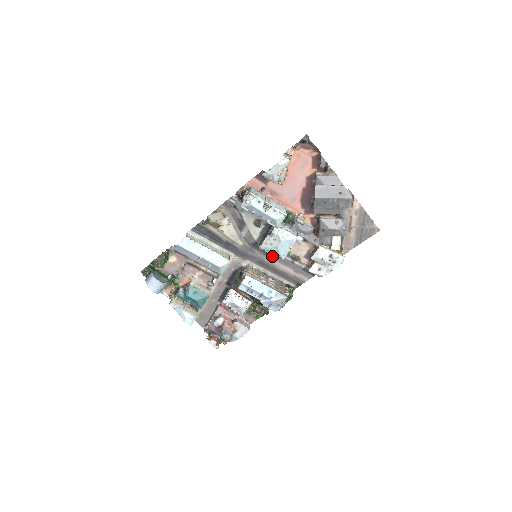
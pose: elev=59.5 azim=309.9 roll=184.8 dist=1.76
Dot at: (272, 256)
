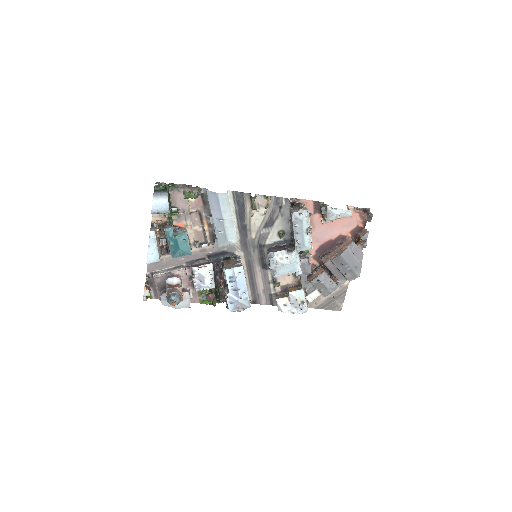
Dot at: (270, 267)
